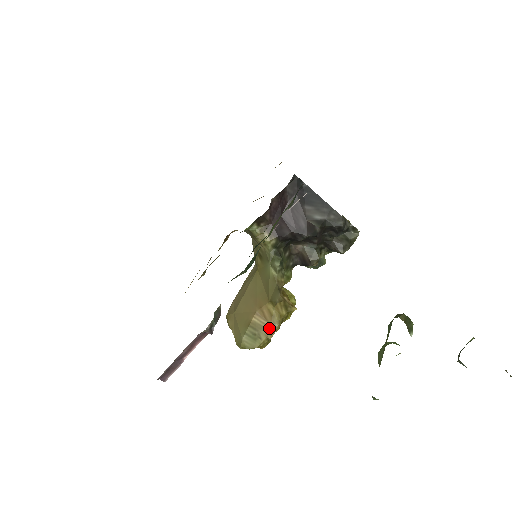
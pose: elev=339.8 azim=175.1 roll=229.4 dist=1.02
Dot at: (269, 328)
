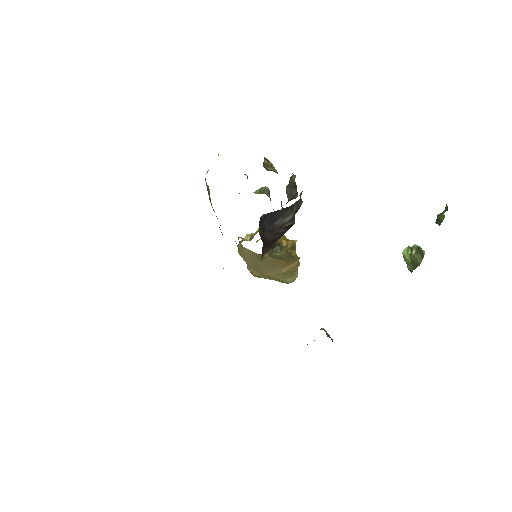
Dot at: (296, 265)
